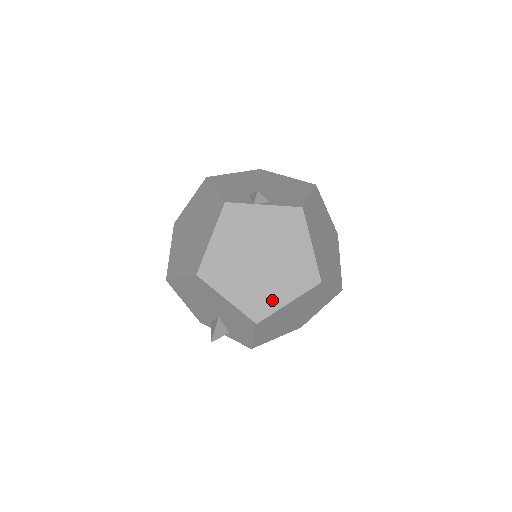
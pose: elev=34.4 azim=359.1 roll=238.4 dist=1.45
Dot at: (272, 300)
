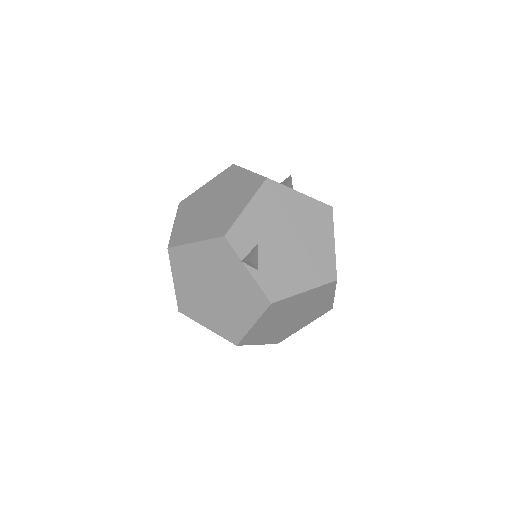
Dot at: (199, 314)
